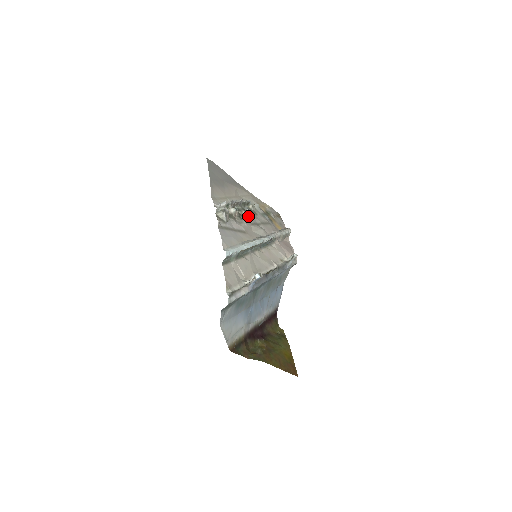
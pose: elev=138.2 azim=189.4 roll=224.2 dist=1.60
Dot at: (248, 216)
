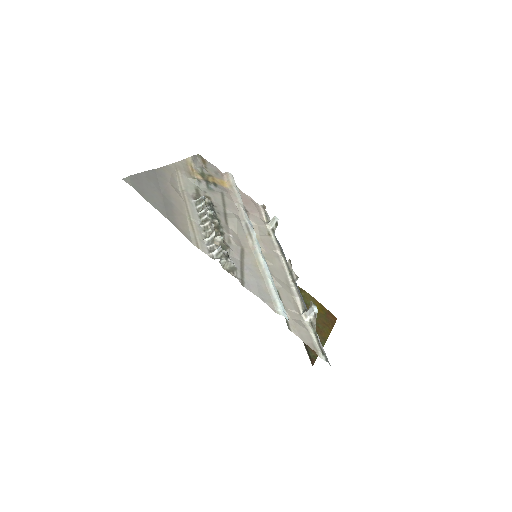
Dot at: (217, 217)
